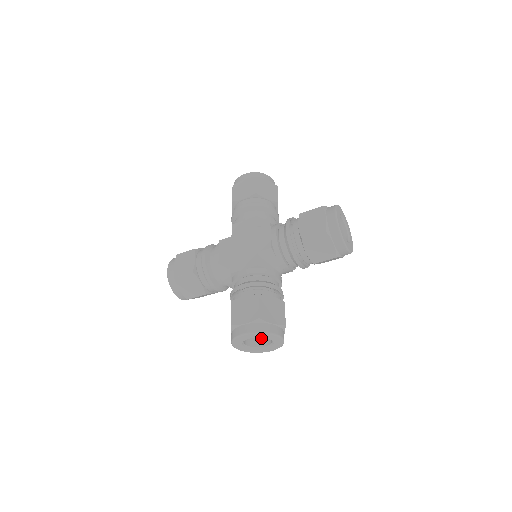
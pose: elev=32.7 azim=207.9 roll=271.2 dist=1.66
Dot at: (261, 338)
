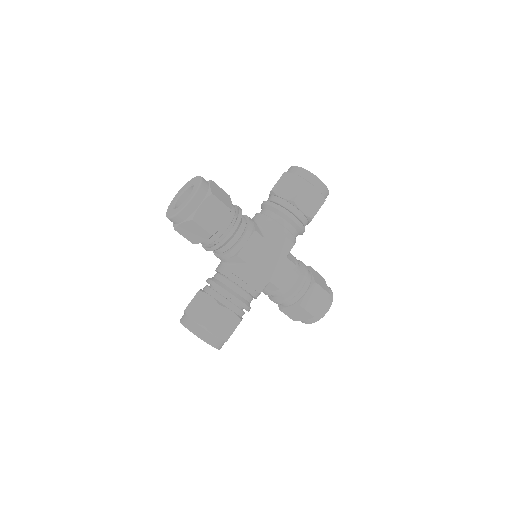
Dot at: occluded
